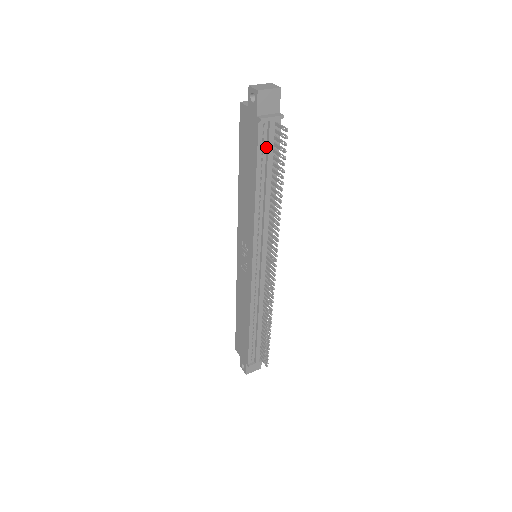
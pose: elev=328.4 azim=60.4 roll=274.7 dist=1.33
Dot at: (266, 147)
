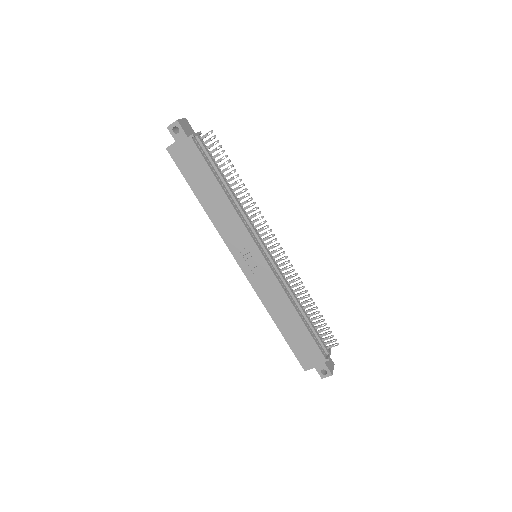
Dot at: (206, 156)
